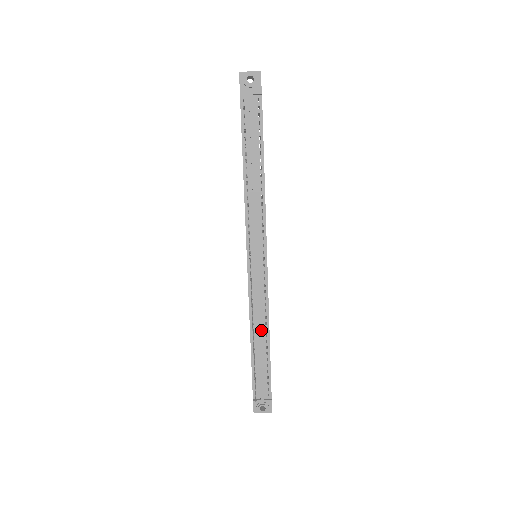
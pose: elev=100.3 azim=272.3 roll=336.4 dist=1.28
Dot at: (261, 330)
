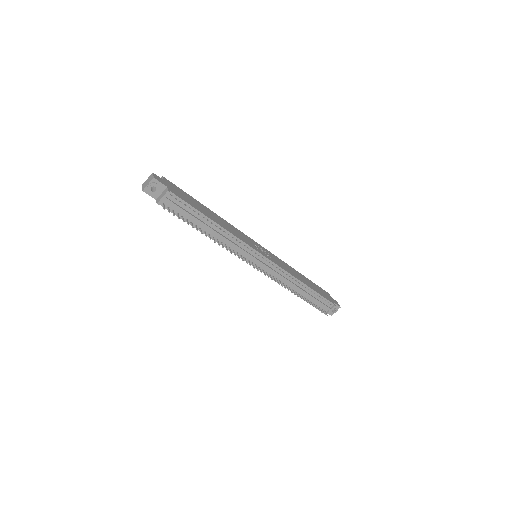
Dot at: (297, 286)
